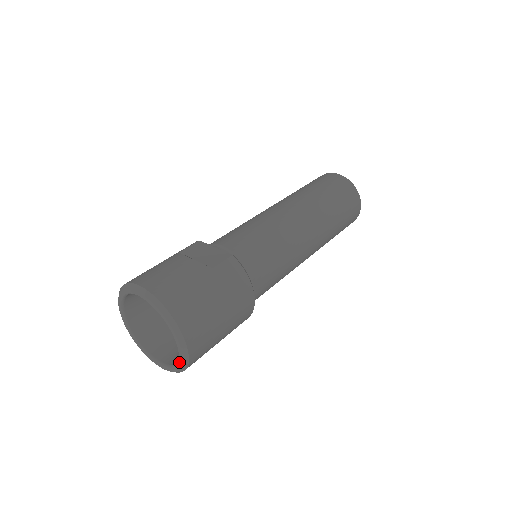
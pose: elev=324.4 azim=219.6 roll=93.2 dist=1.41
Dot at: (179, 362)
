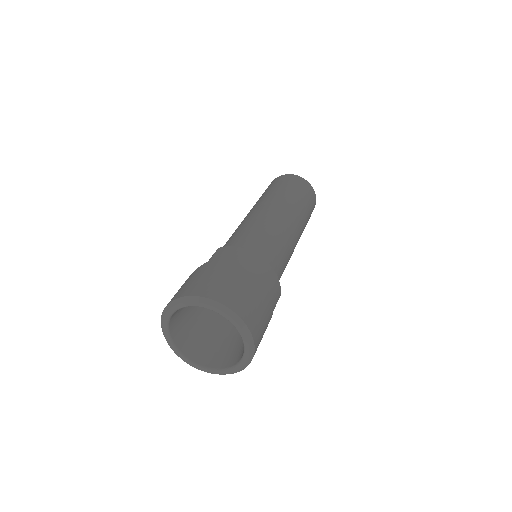
Dot at: (238, 330)
